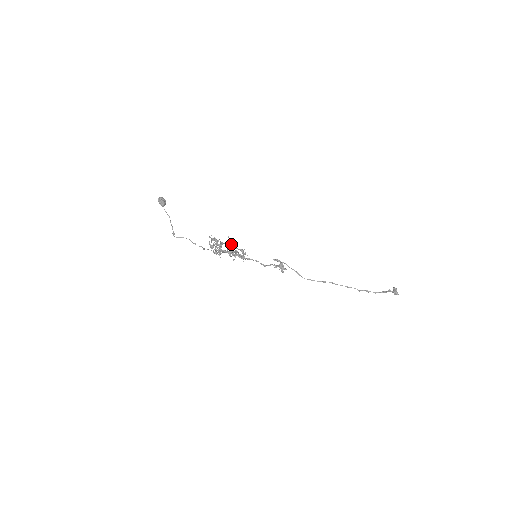
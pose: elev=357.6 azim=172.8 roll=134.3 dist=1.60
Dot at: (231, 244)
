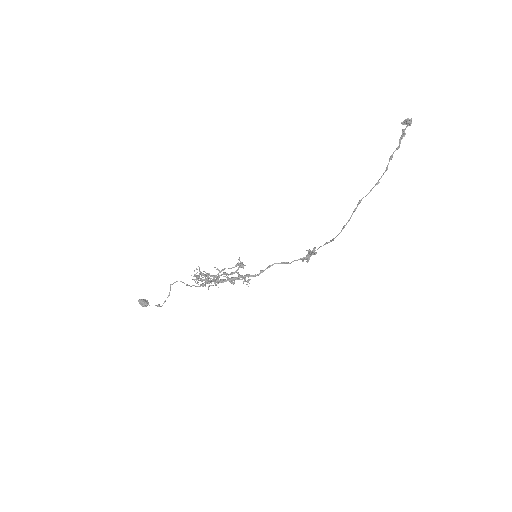
Dot at: (222, 270)
